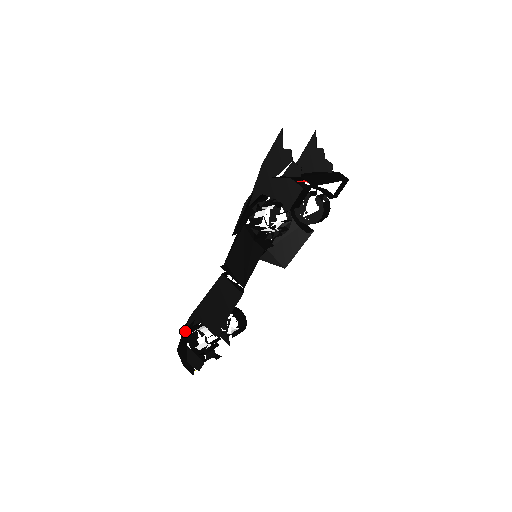
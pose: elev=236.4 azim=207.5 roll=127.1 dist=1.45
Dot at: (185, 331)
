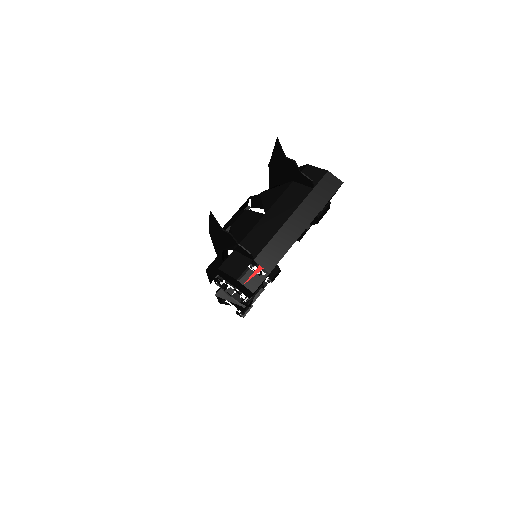
Dot at: occluded
